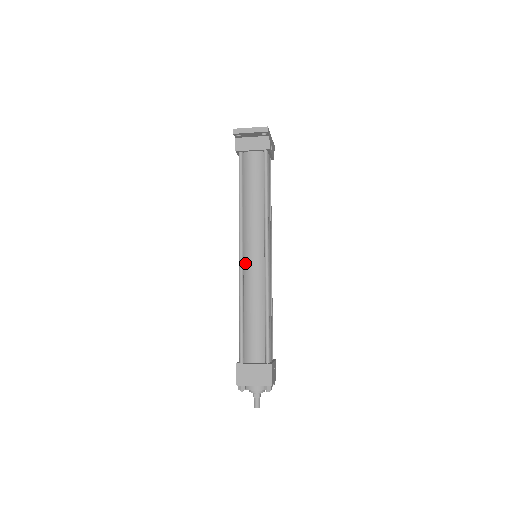
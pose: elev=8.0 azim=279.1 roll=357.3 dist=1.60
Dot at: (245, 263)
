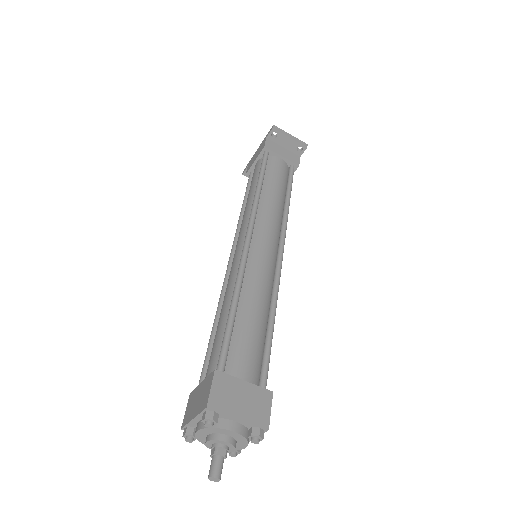
Dot at: (252, 248)
